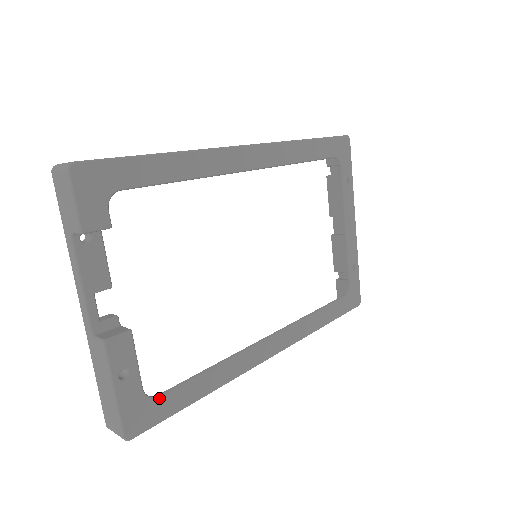
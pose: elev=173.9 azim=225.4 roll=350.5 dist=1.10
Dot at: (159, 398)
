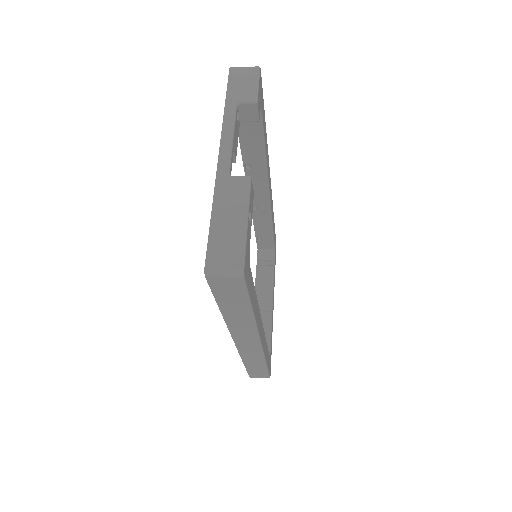
Dot at: (250, 269)
